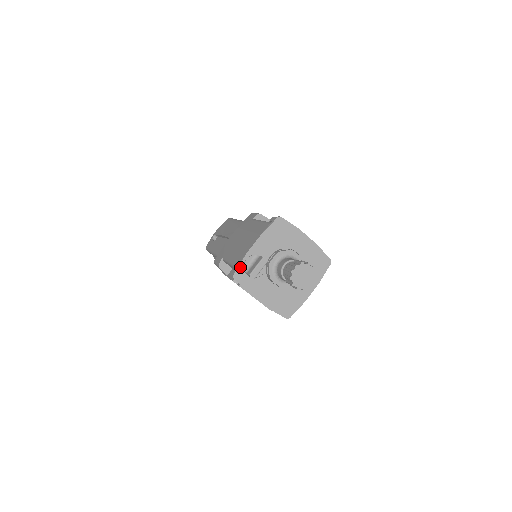
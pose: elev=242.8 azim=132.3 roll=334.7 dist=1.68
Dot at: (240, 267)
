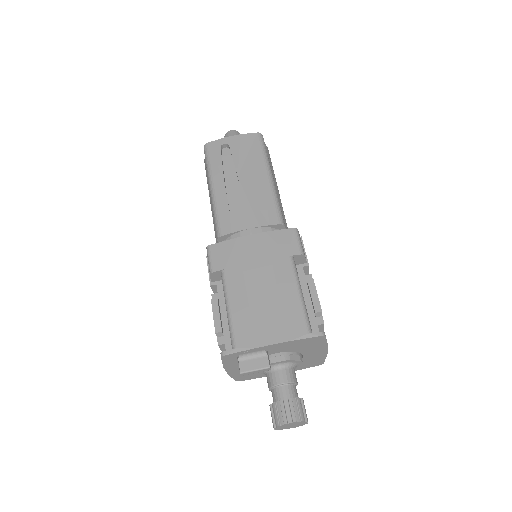
Dot at: (238, 353)
